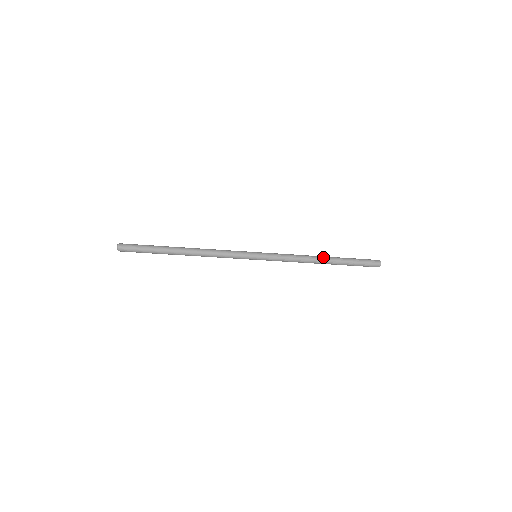
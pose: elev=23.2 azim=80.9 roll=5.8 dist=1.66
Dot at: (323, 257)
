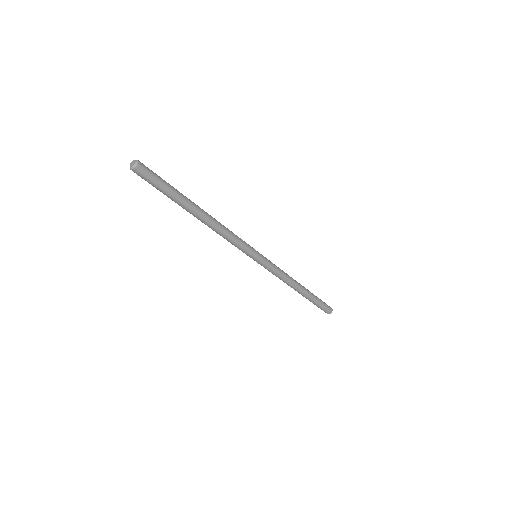
Dot at: occluded
